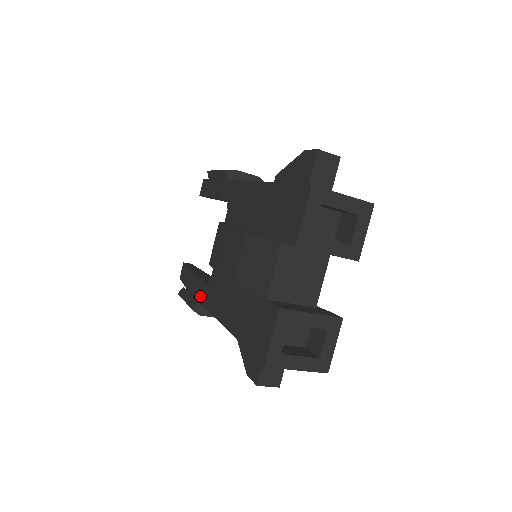
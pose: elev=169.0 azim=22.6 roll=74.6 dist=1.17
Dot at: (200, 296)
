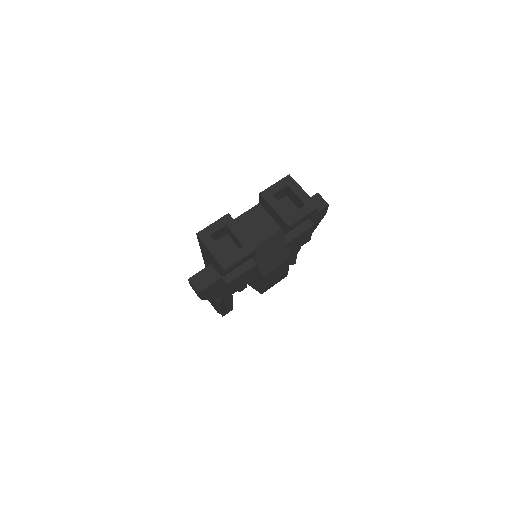
Dot at: occluded
